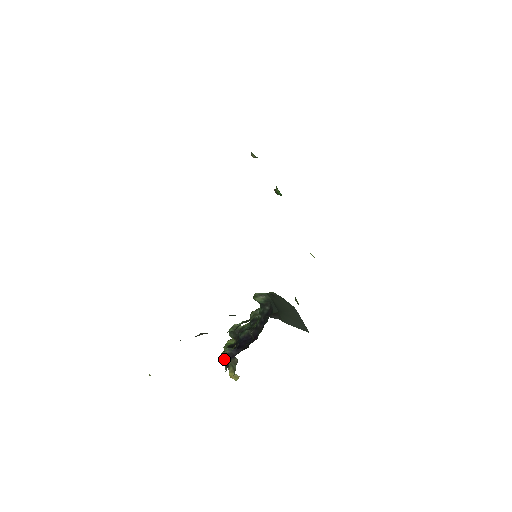
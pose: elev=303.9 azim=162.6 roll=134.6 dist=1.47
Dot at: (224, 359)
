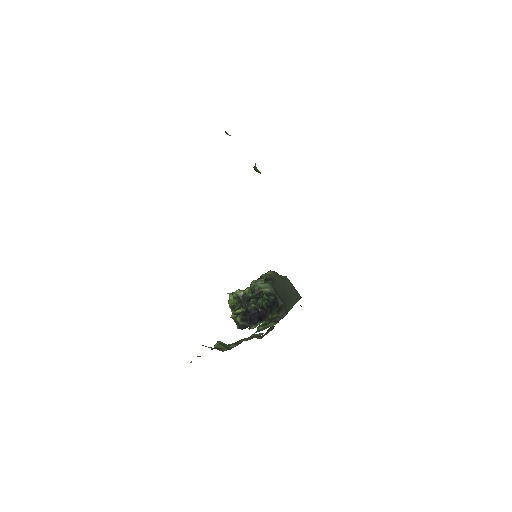
Dot at: (235, 321)
